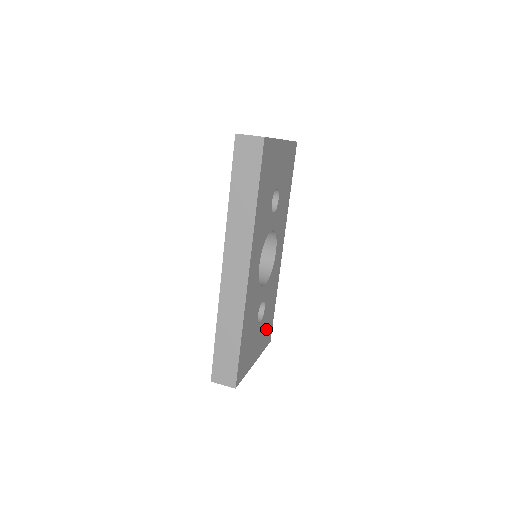
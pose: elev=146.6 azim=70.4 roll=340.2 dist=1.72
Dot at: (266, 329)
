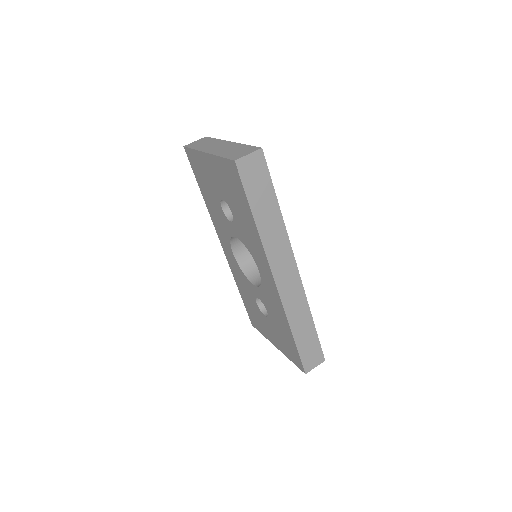
Dot at: occluded
